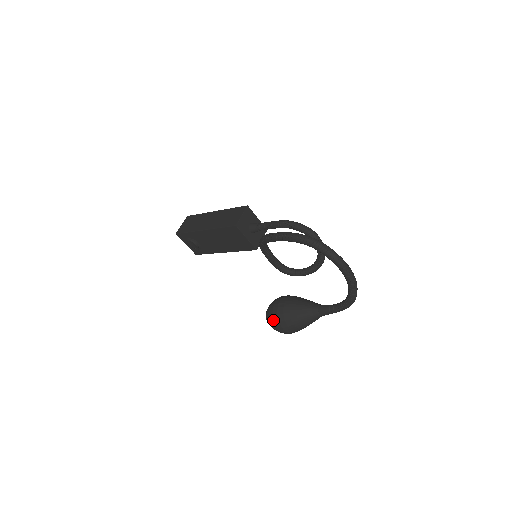
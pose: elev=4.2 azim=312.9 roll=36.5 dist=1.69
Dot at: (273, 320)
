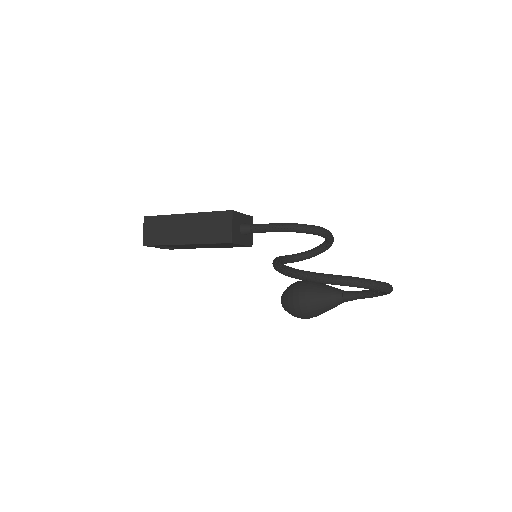
Dot at: (297, 315)
